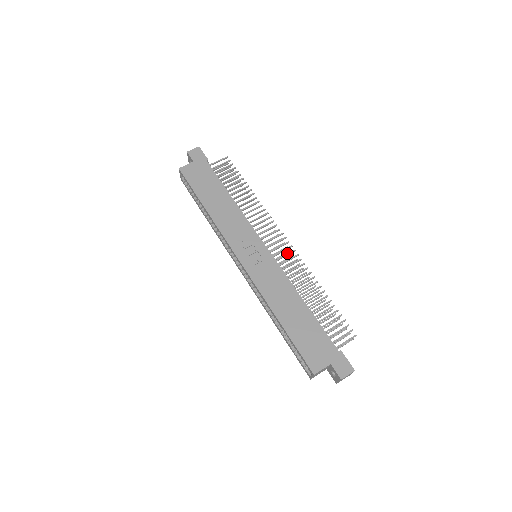
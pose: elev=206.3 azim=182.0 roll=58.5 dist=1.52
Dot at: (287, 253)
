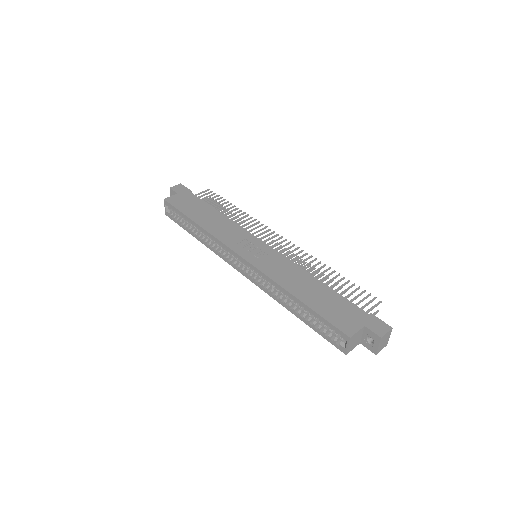
Dot at: (286, 252)
